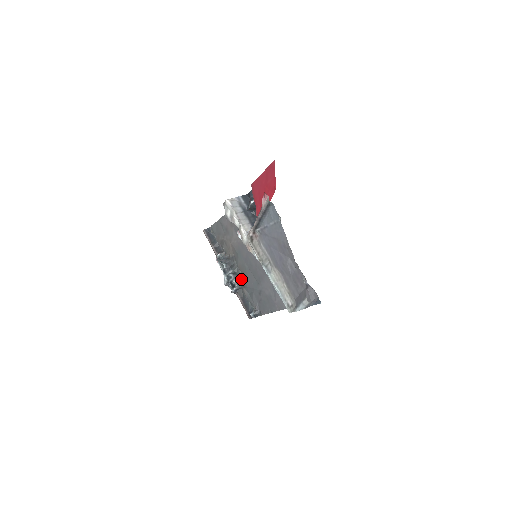
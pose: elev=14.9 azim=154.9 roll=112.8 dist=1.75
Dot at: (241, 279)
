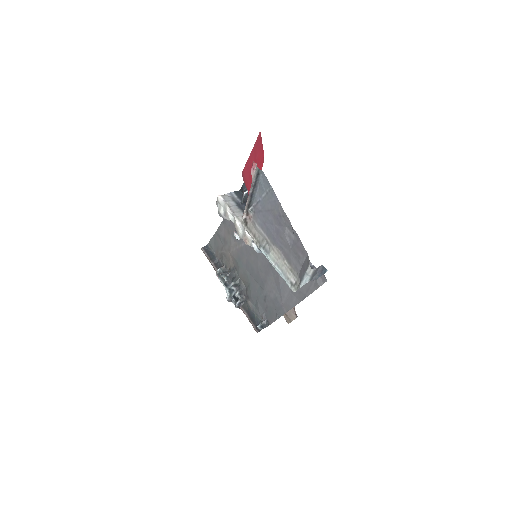
Dot at: (244, 290)
